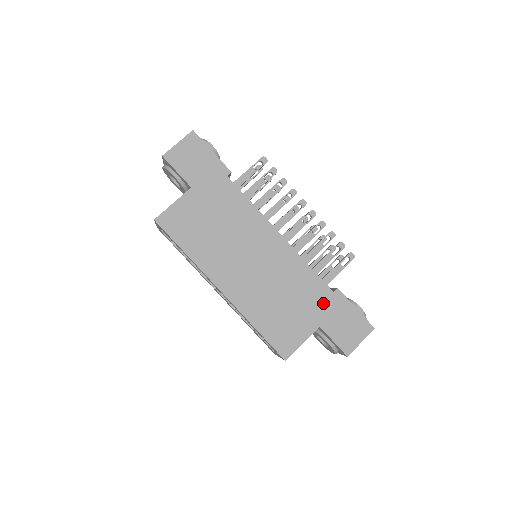
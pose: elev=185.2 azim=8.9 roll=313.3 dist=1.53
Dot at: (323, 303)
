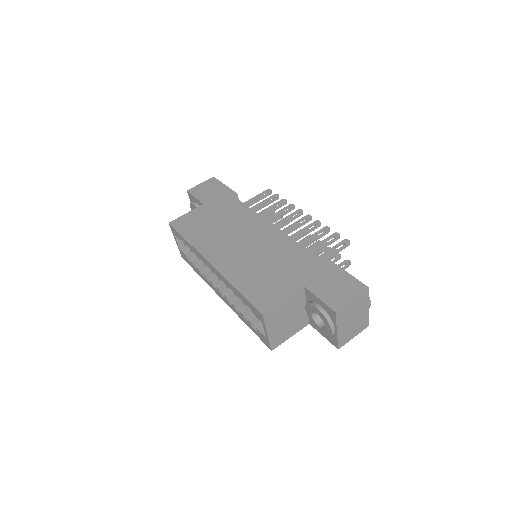
Dot at: (309, 268)
